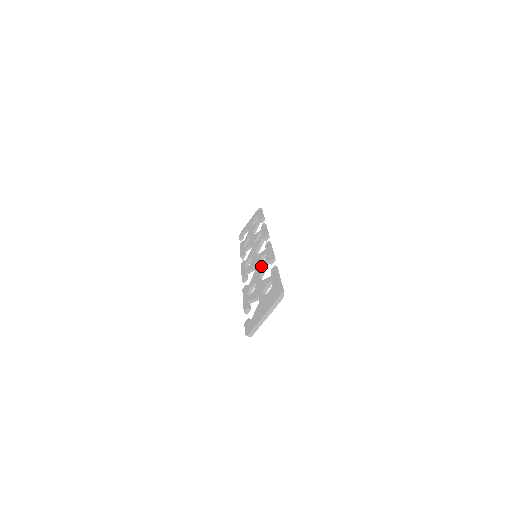
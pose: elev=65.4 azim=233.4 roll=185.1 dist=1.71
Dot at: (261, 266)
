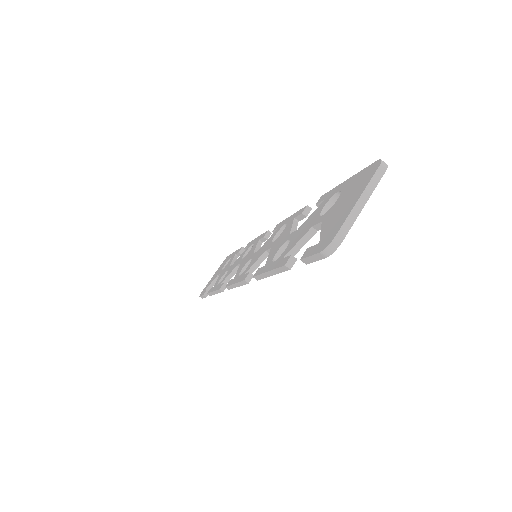
Dot at: (283, 232)
